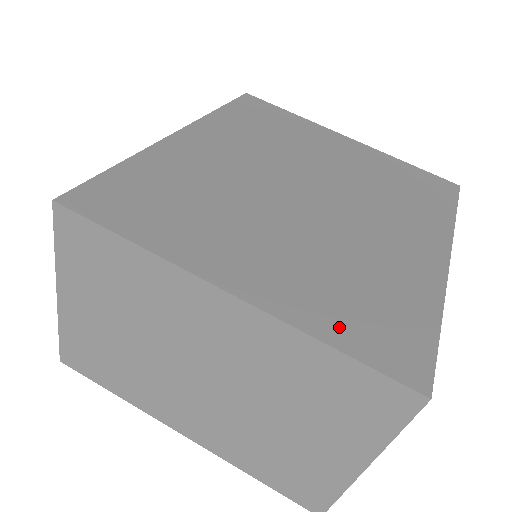
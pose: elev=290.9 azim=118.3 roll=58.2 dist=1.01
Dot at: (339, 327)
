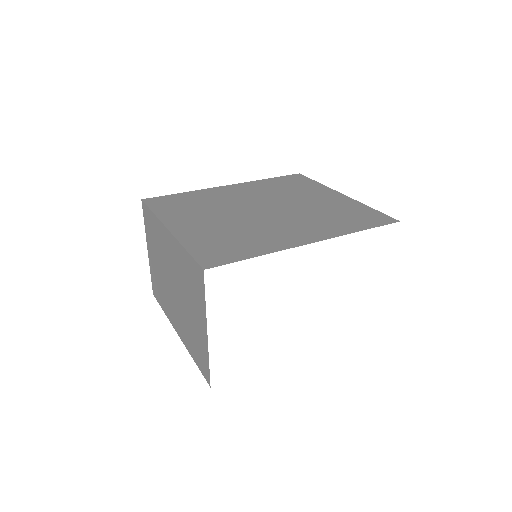
Dot at: (198, 246)
